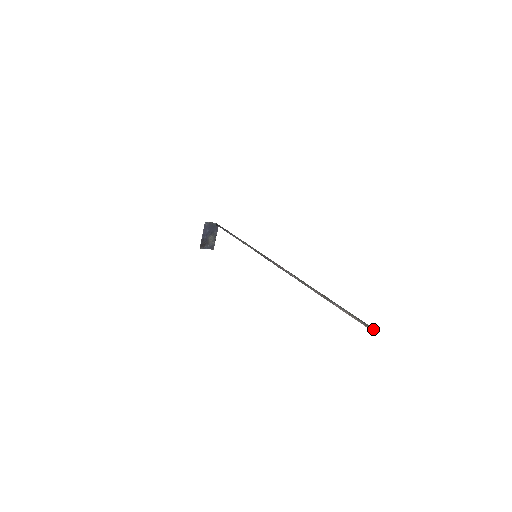
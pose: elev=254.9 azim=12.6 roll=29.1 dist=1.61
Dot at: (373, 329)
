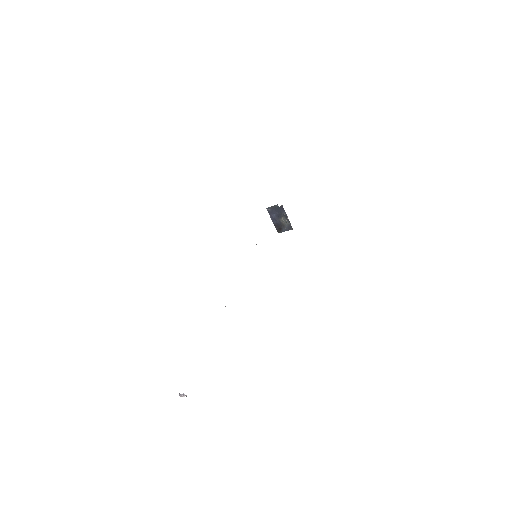
Dot at: (179, 393)
